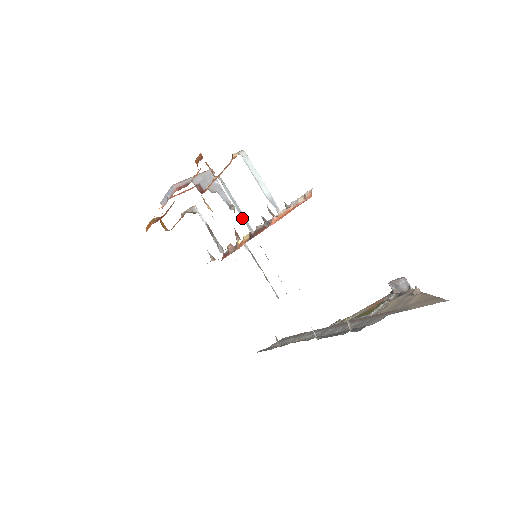
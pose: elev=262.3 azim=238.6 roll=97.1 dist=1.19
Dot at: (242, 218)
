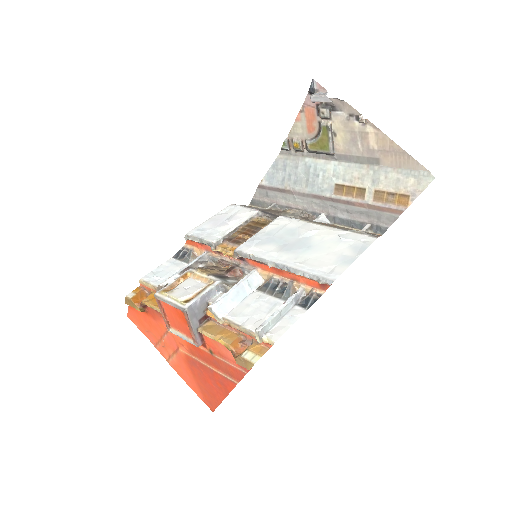
Dot at: (253, 291)
